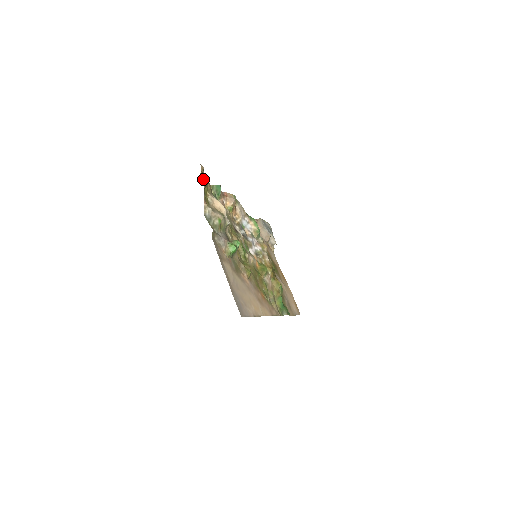
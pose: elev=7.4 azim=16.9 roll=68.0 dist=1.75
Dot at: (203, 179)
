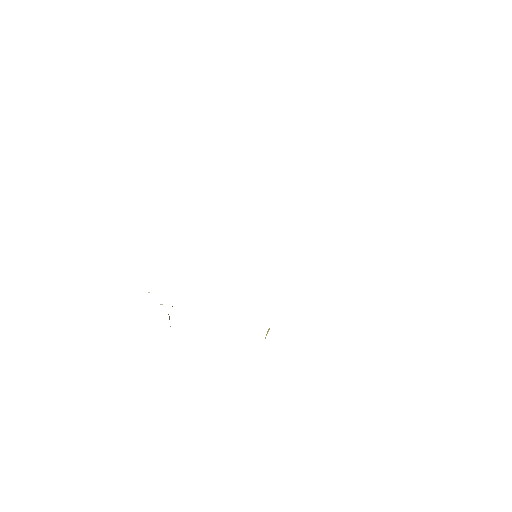
Dot at: occluded
